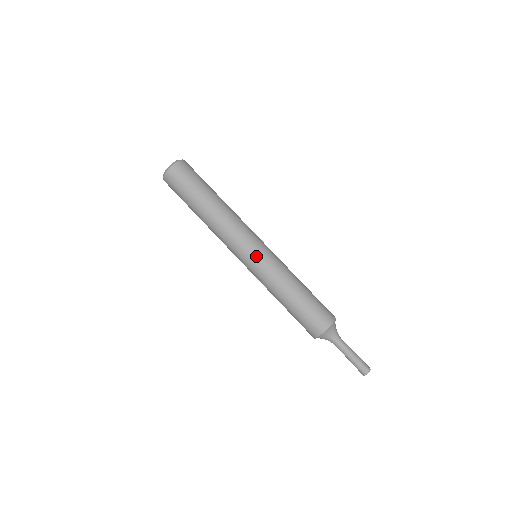
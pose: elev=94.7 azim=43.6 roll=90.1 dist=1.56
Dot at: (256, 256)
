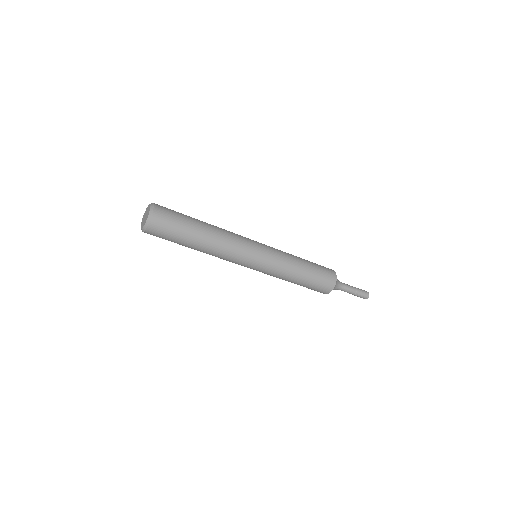
Dot at: (260, 263)
